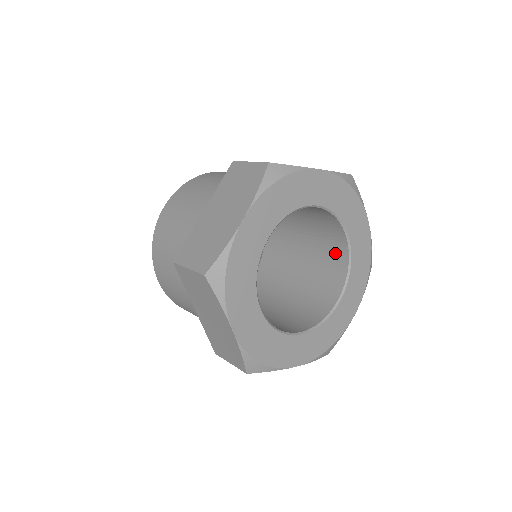
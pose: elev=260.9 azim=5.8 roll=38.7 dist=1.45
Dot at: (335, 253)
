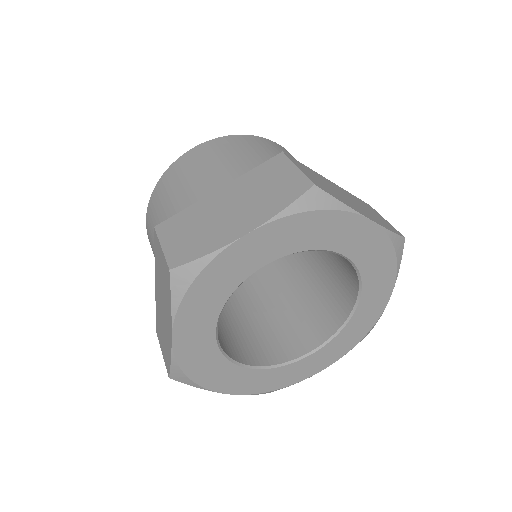
Dot at: (337, 303)
